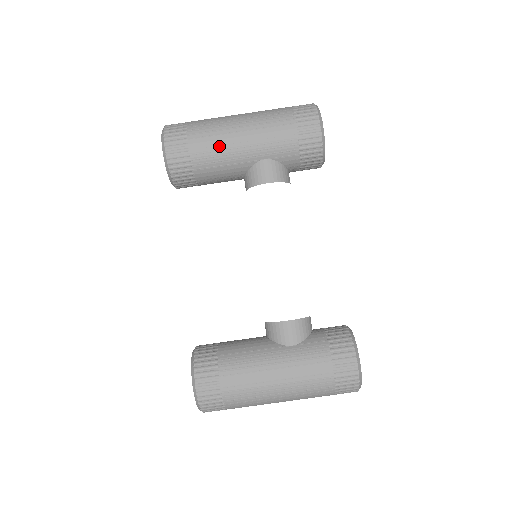
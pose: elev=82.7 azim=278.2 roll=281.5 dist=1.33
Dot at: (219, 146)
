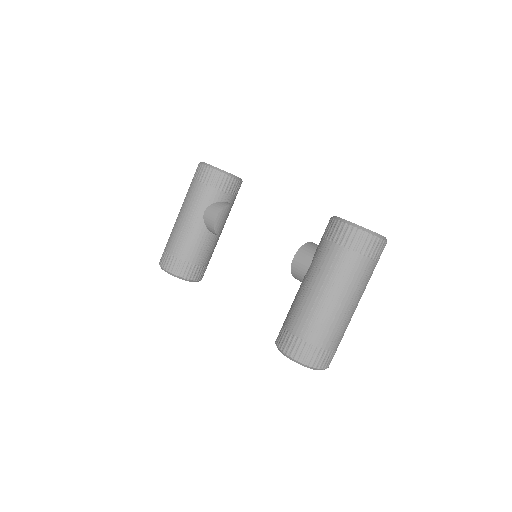
Dot at: (180, 235)
